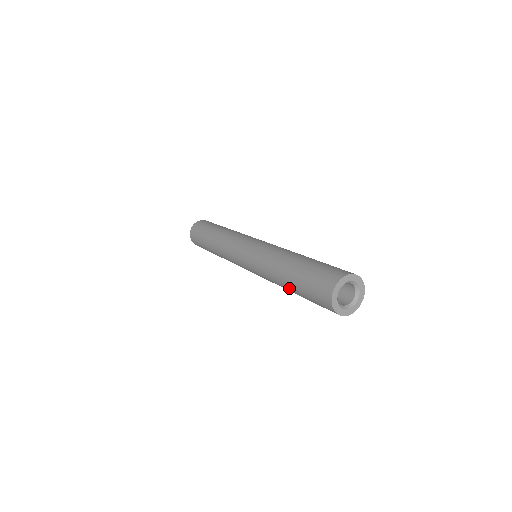
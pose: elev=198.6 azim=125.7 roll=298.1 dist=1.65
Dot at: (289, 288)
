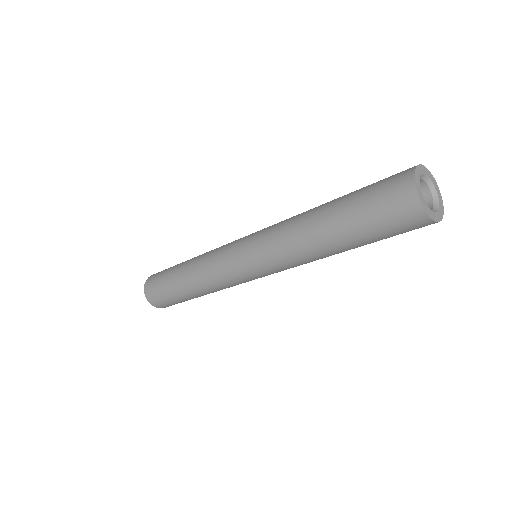
Dot at: (334, 239)
